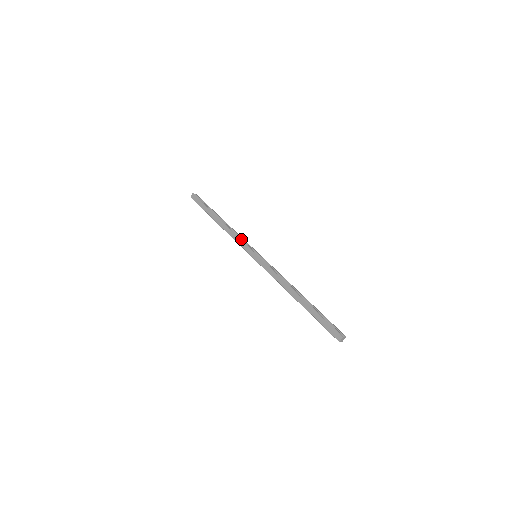
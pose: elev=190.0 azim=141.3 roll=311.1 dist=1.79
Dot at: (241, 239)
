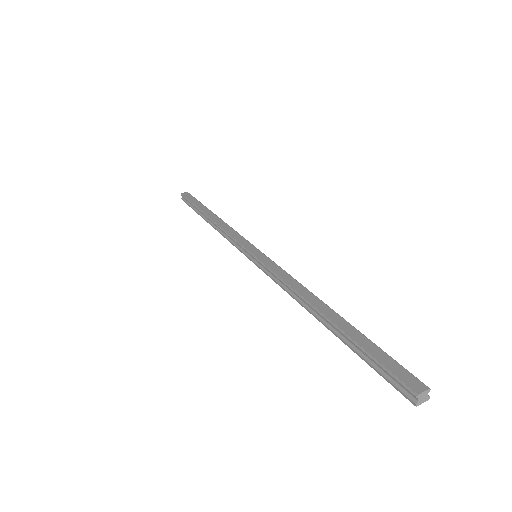
Dot at: occluded
